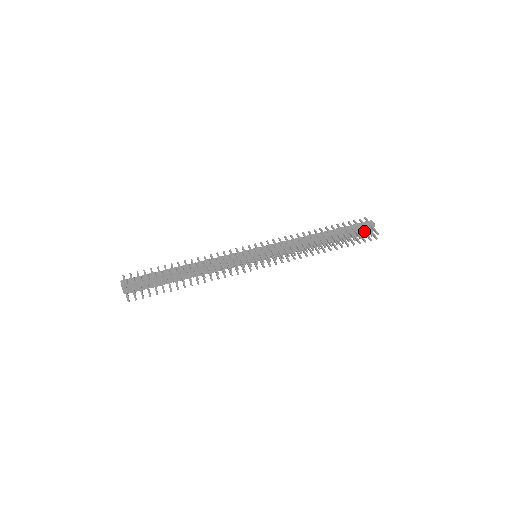
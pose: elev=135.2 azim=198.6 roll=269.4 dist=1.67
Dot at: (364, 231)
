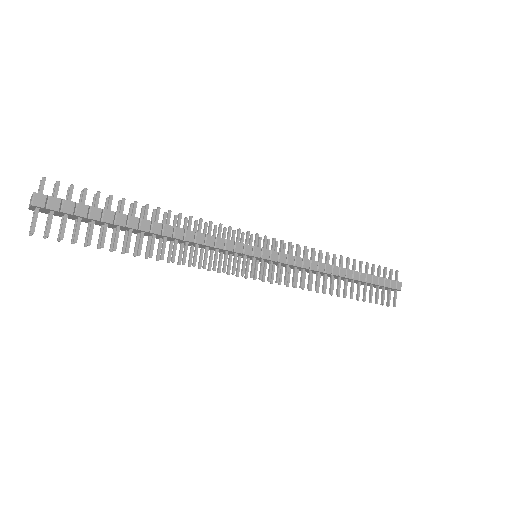
Dot at: occluded
